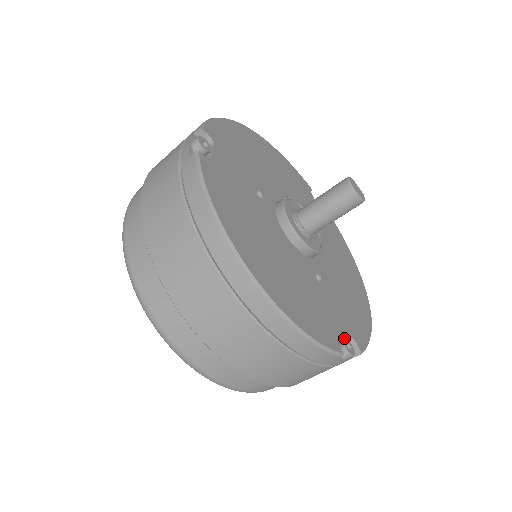
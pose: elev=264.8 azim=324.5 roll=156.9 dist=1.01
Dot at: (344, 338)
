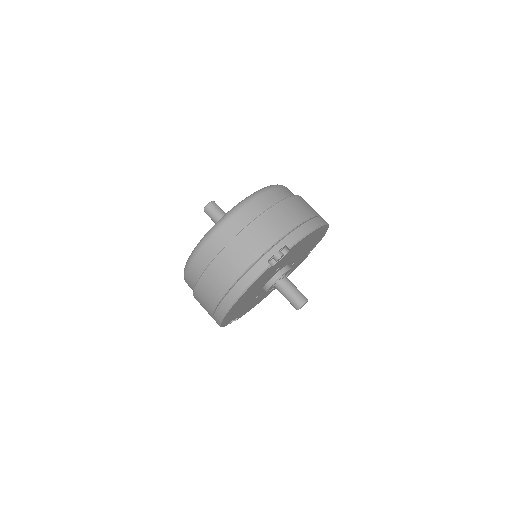
Dot at: occluded
